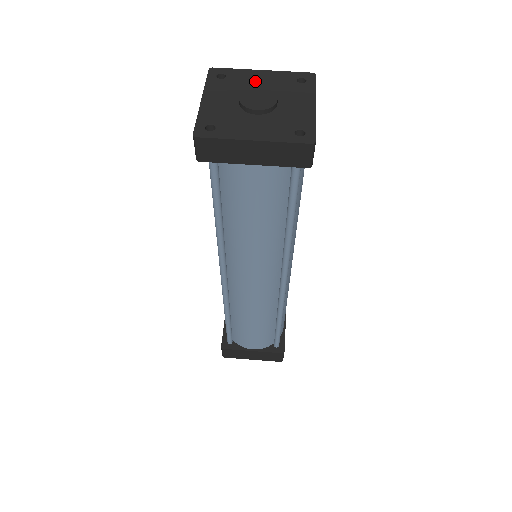
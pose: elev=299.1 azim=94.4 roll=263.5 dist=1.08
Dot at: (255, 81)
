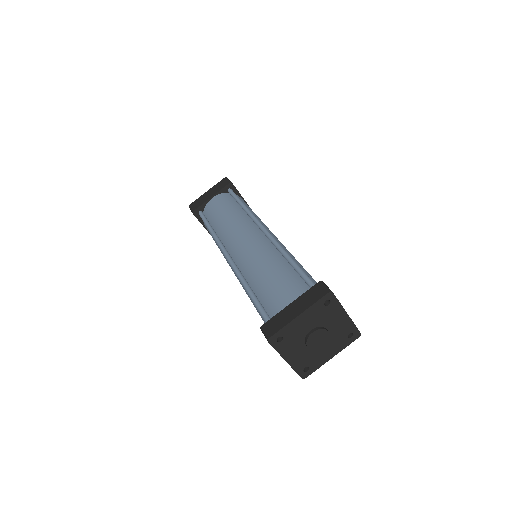
Dot at: (302, 327)
